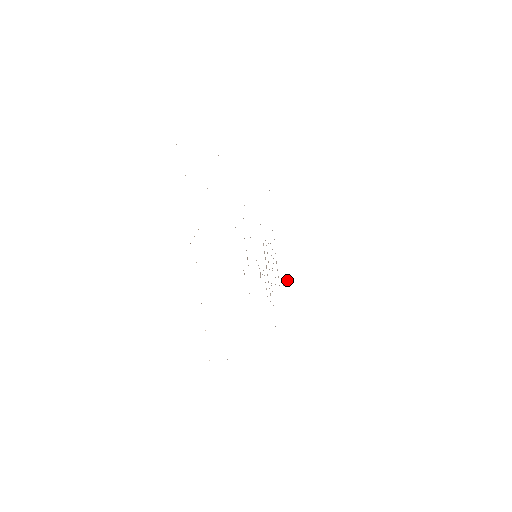
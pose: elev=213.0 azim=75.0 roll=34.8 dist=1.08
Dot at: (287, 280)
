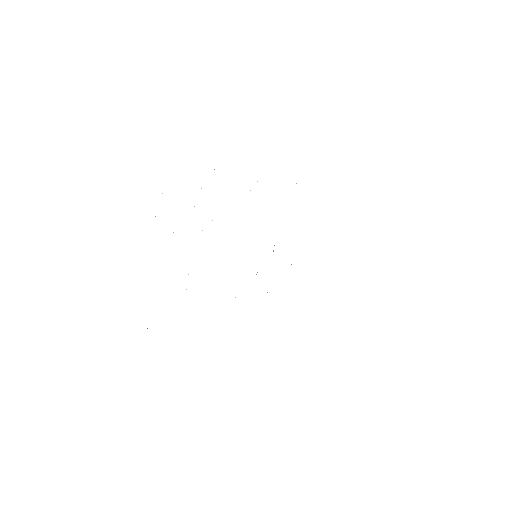
Dot at: occluded
